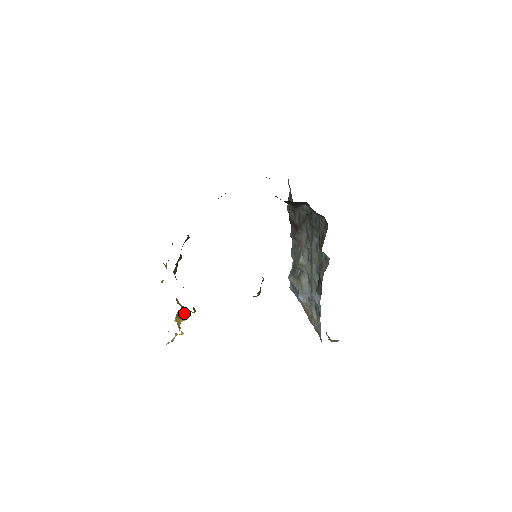
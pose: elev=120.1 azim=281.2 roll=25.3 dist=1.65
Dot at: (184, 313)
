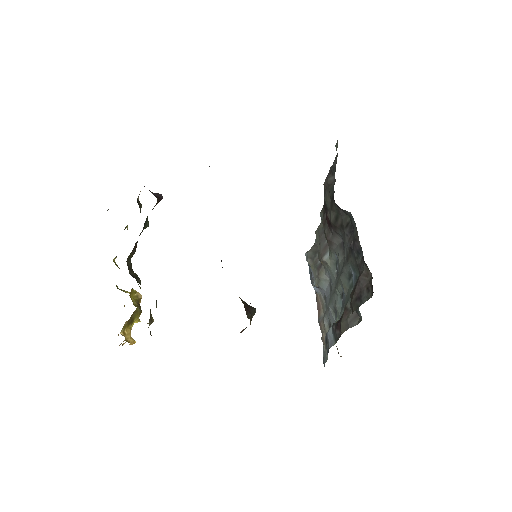
Dot at: (139, 315)
